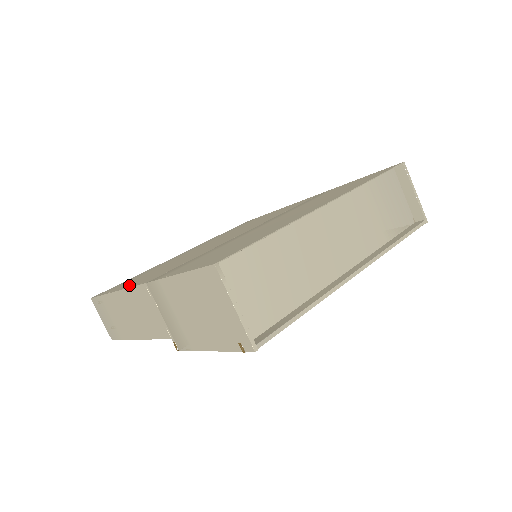
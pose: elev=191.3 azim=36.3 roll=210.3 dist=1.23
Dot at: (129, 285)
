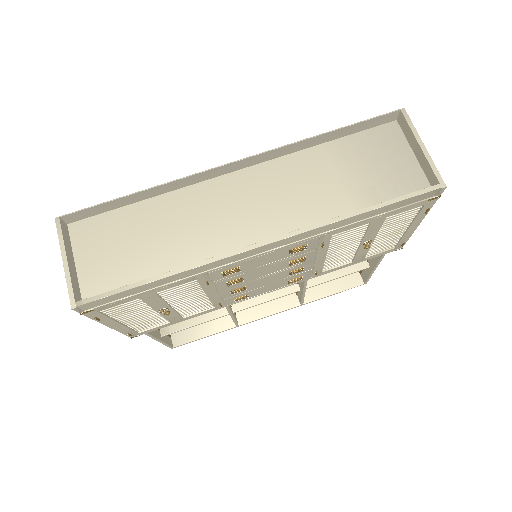
Dot at: occluded
